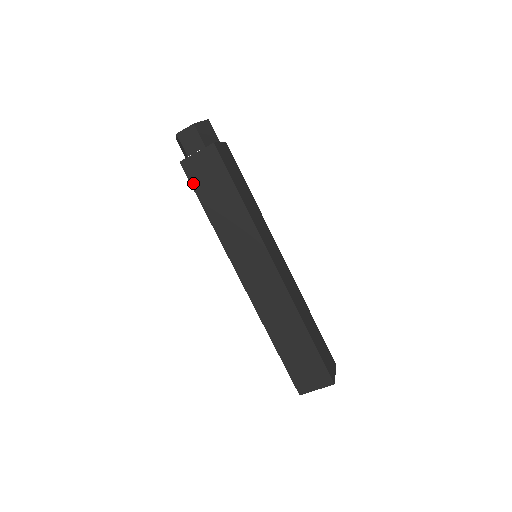
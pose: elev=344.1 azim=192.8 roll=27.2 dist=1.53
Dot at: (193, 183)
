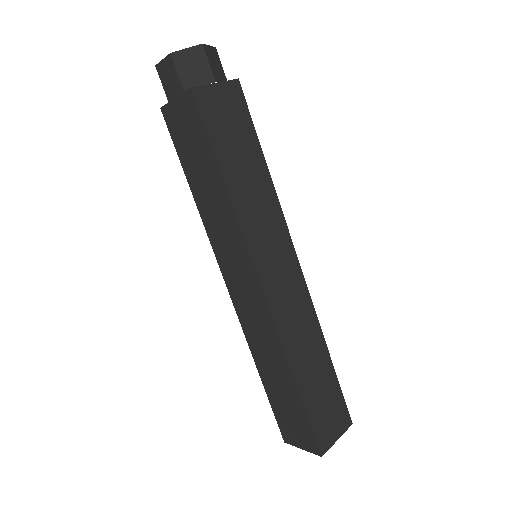
Dot at: (175, 141)
